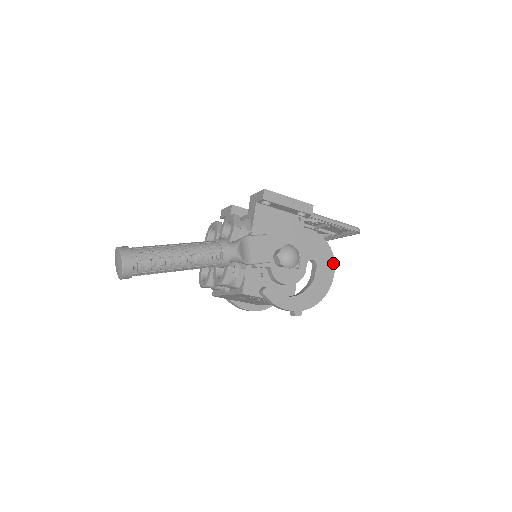
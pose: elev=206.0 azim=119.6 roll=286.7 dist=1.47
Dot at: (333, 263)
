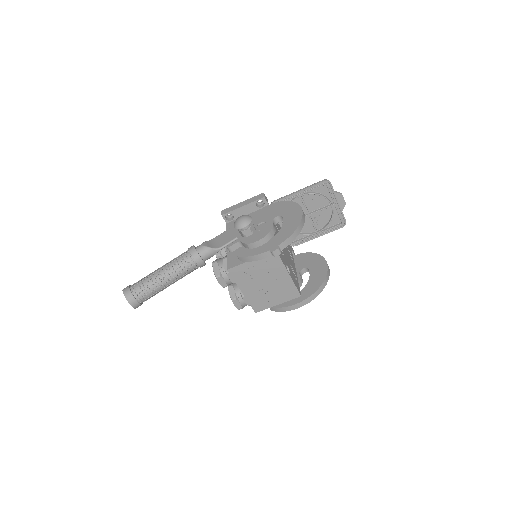
Dot at: (298, 206)
